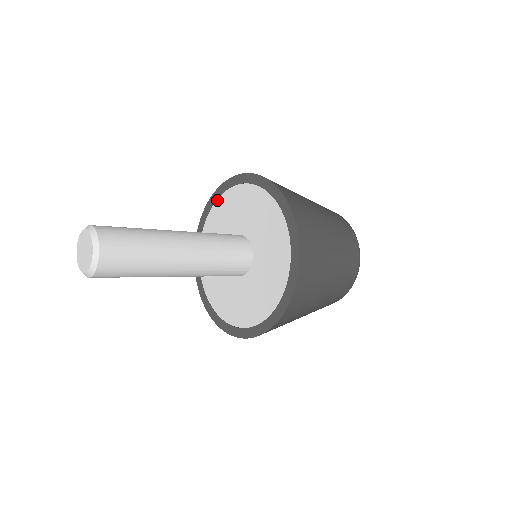
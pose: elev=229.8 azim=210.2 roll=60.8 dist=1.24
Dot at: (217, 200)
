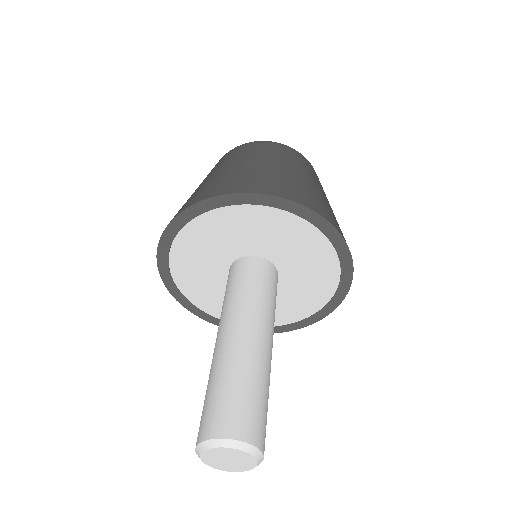
Dot at: (186, 226)
